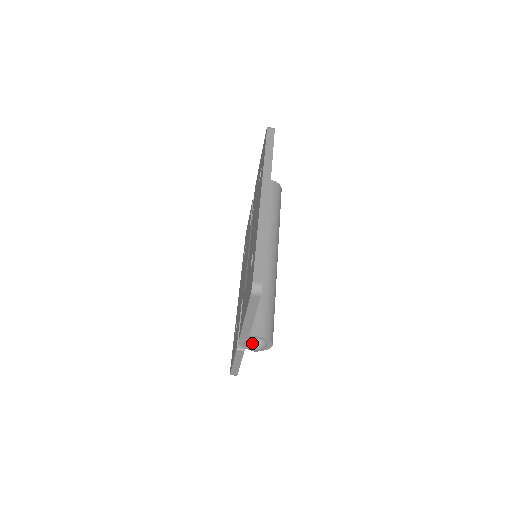
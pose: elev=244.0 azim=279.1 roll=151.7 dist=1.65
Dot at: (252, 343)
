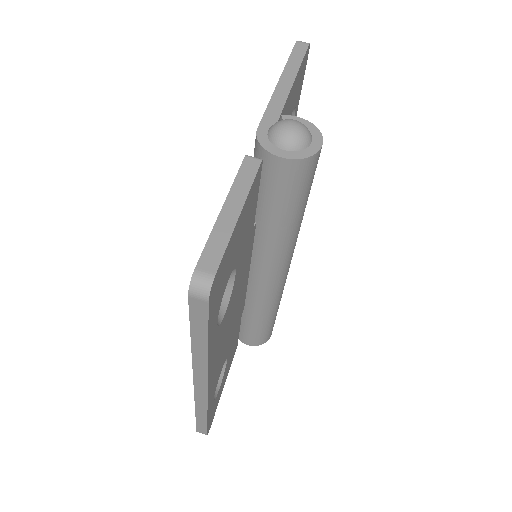
Dot at: (286, 119)
